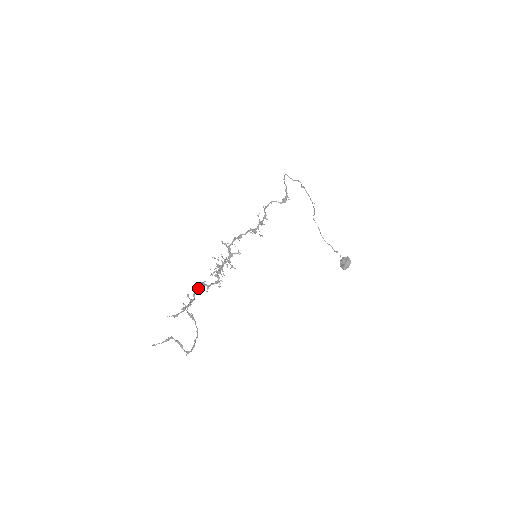
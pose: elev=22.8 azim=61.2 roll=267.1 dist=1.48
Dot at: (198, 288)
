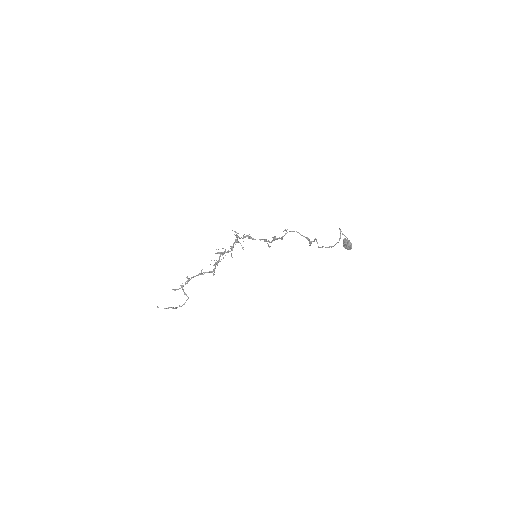
Dot at: occluded
